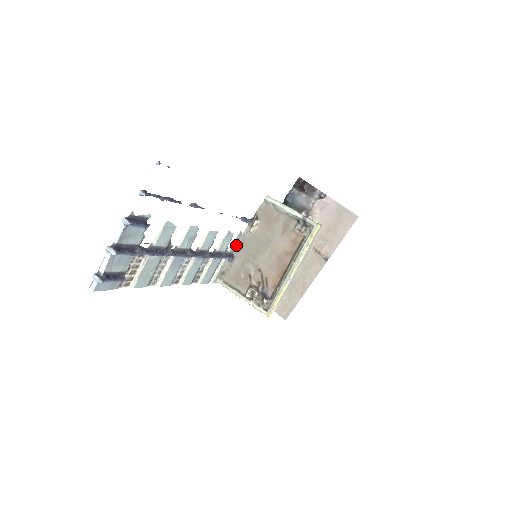
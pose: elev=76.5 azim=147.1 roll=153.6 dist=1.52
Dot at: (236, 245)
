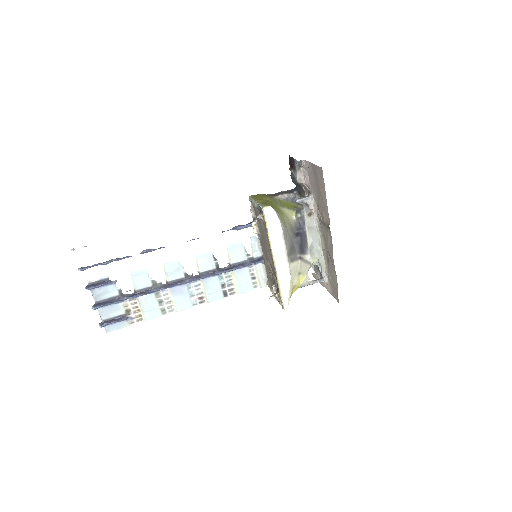
Dot at: (260, 248)
